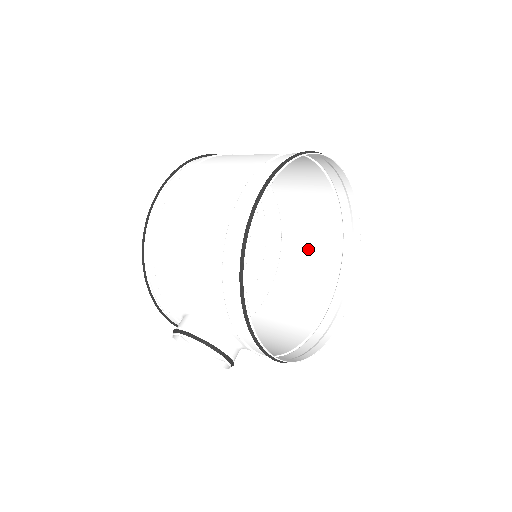
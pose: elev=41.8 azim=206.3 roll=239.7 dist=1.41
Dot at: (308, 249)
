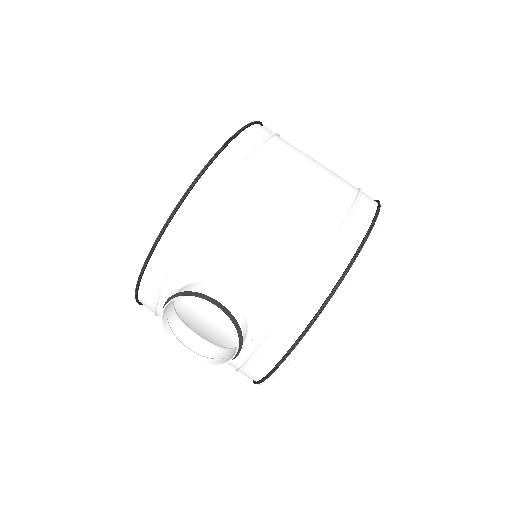
Dot at: occluded
